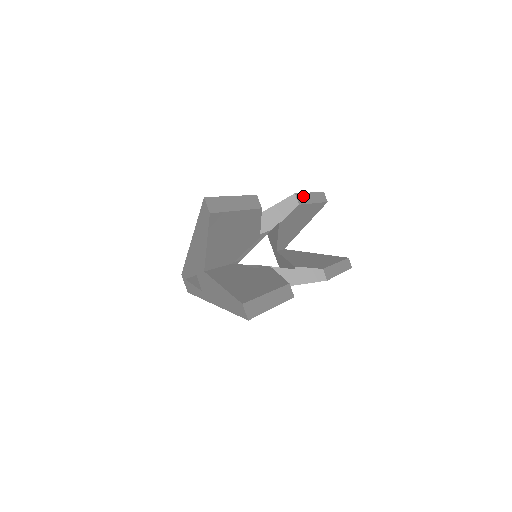
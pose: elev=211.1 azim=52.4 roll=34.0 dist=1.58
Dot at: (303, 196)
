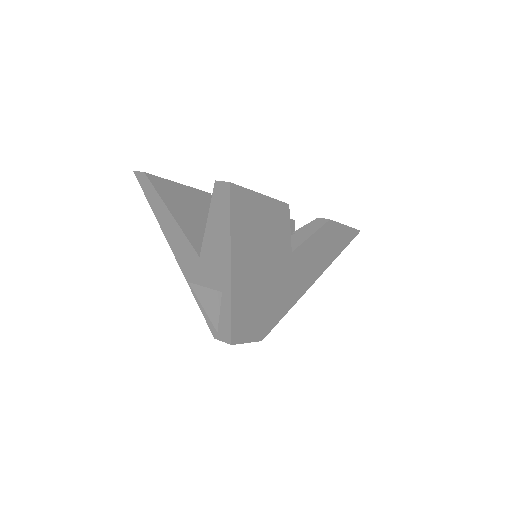
Dot at: occluded
